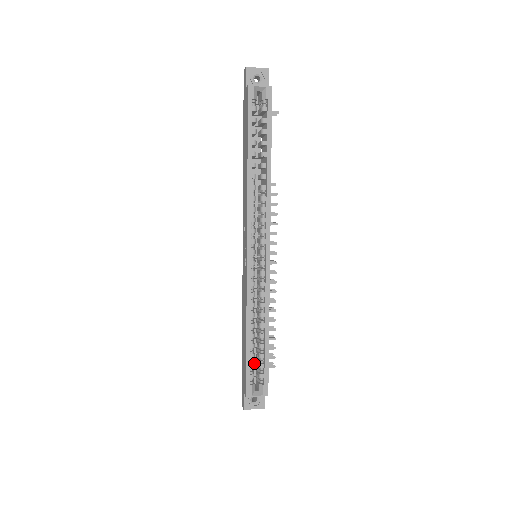
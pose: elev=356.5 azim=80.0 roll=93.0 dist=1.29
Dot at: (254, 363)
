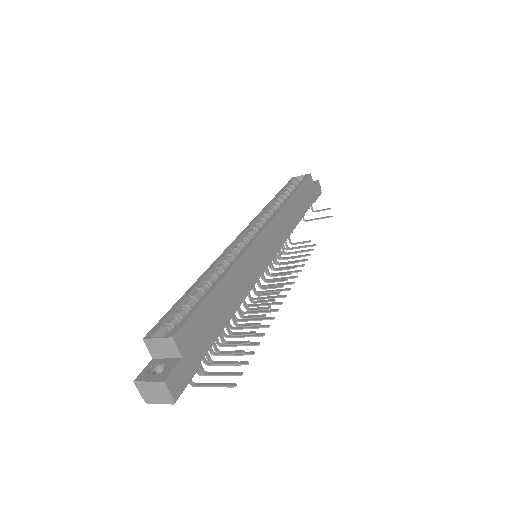
Dot at: (185, 312)
